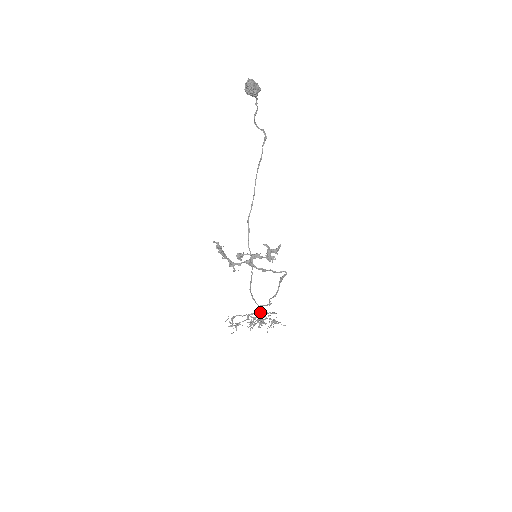
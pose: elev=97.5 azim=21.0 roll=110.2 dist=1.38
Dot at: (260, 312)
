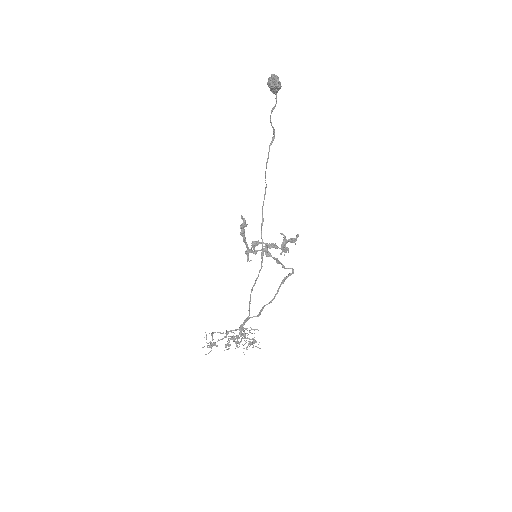
Dot at: (243, 327)
